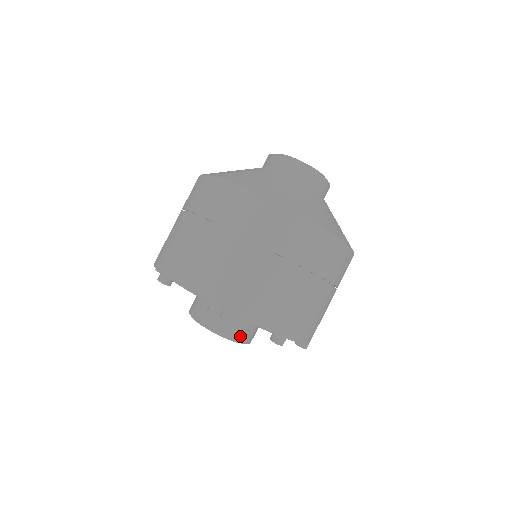
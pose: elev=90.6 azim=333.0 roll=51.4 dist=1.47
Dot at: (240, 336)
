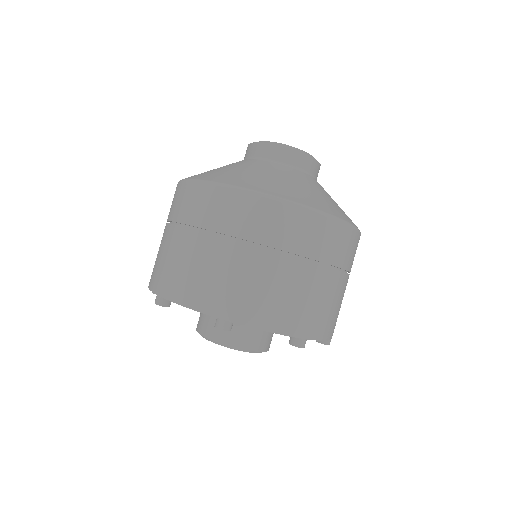
Dot at: occluded
